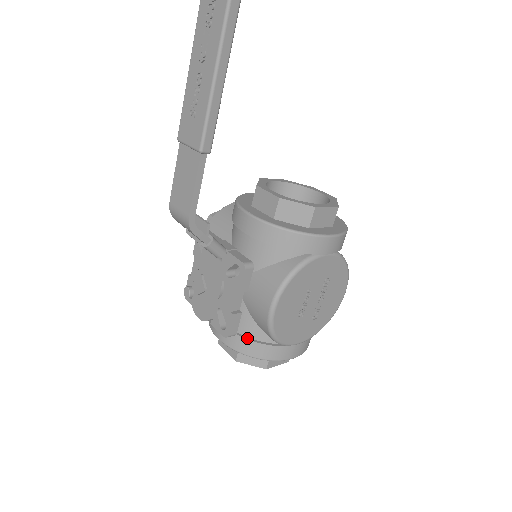
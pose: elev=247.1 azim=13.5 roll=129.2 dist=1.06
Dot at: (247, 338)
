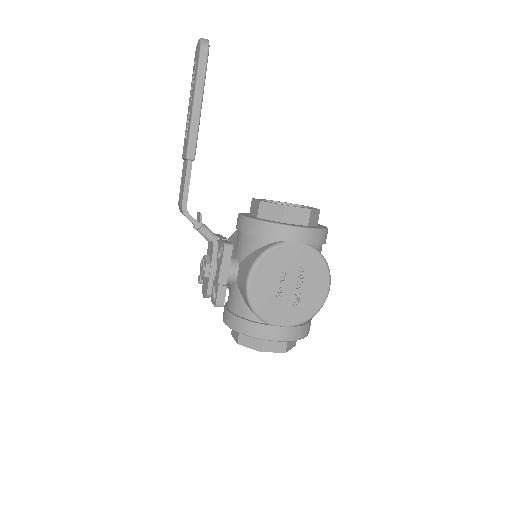
Dot at: (240, 317)
